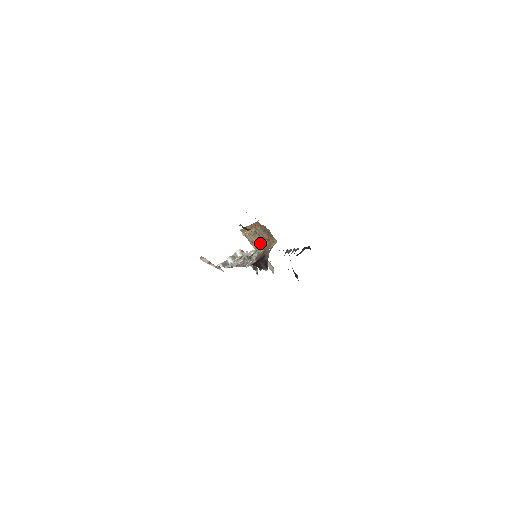
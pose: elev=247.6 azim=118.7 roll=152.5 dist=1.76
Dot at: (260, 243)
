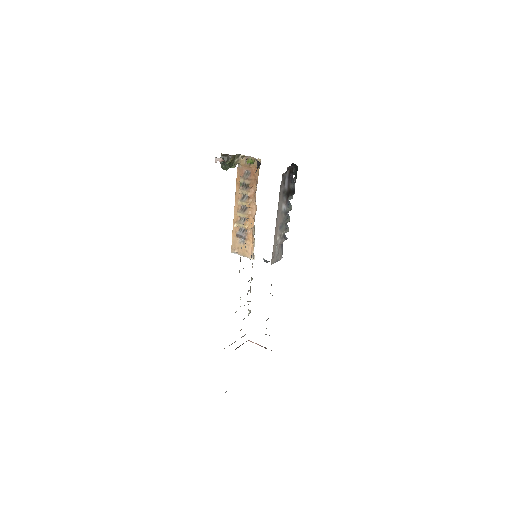
Dot at: (252, 220)
